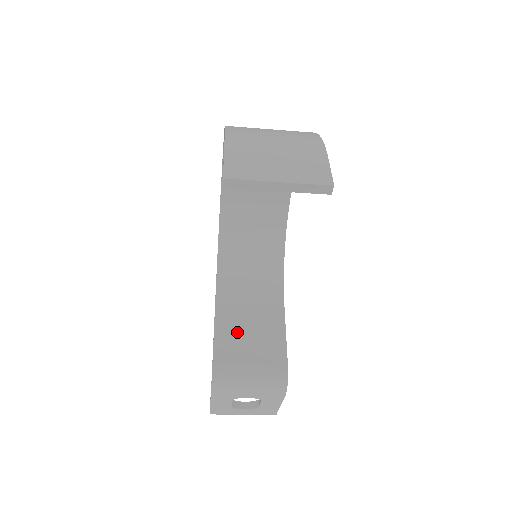
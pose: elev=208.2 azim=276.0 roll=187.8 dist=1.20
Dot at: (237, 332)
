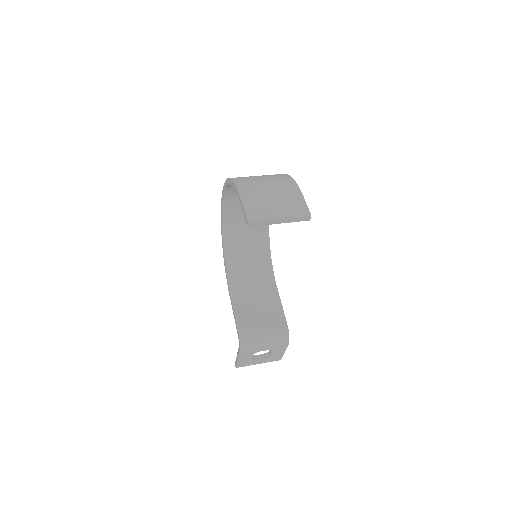
Dot at: (249, 309)
